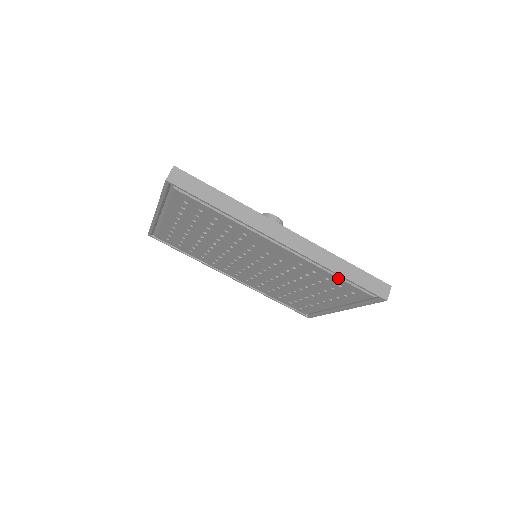
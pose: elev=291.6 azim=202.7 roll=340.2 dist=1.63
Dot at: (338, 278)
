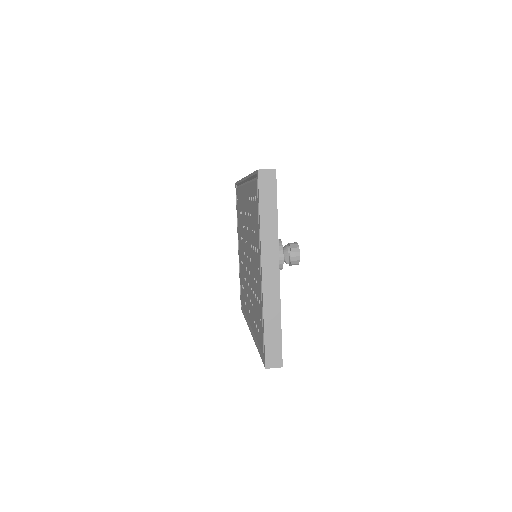
Dot at: occluded
